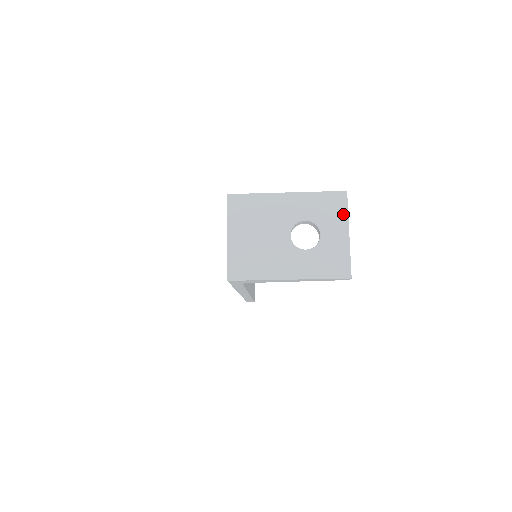
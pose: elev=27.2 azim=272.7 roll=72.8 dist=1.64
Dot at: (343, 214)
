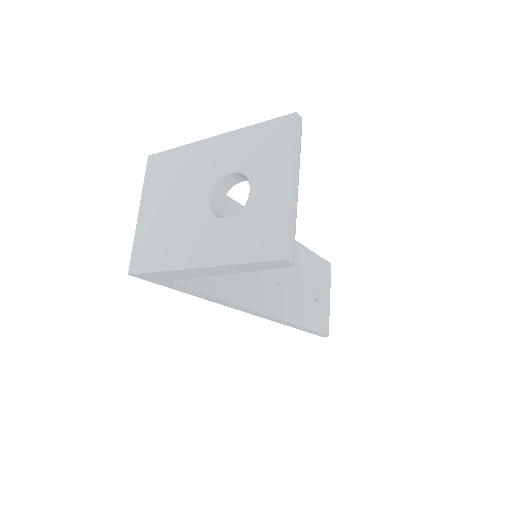
Dot at: (286, 151)
